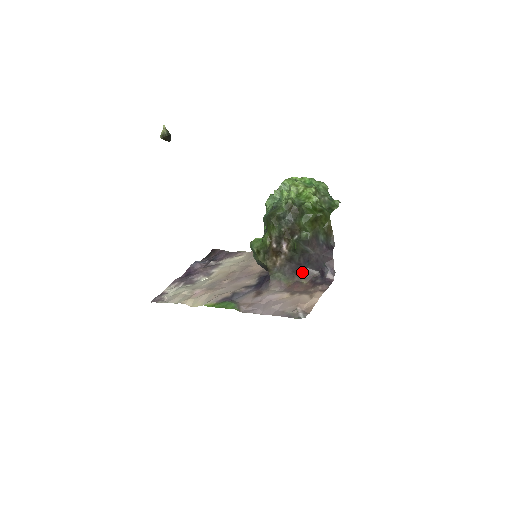
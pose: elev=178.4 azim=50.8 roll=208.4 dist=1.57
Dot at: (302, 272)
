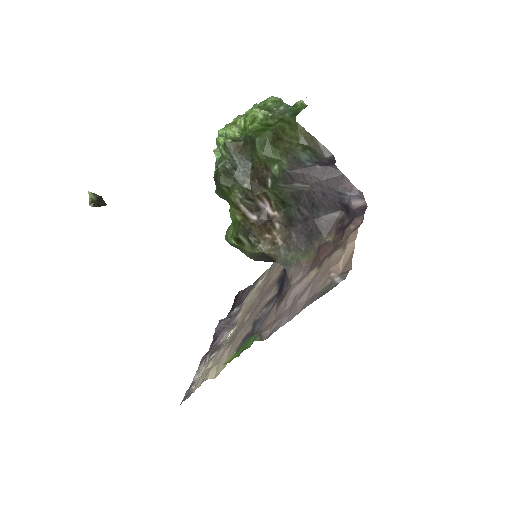
Dot at: (317, 228)
